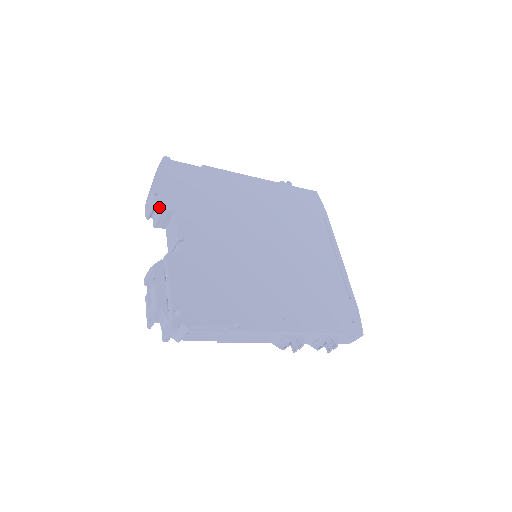
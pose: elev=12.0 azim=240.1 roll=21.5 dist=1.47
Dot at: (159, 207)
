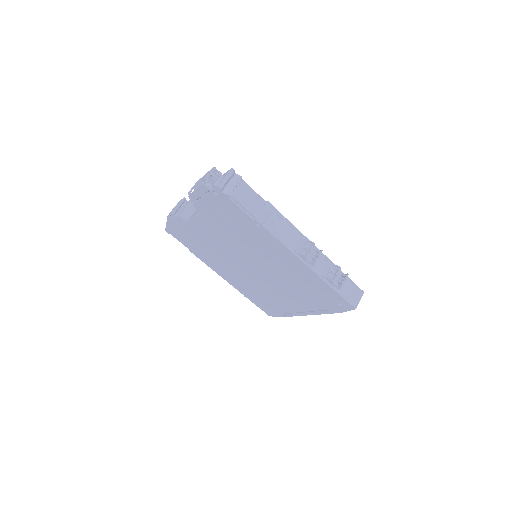
Dot at: (186, 204)
